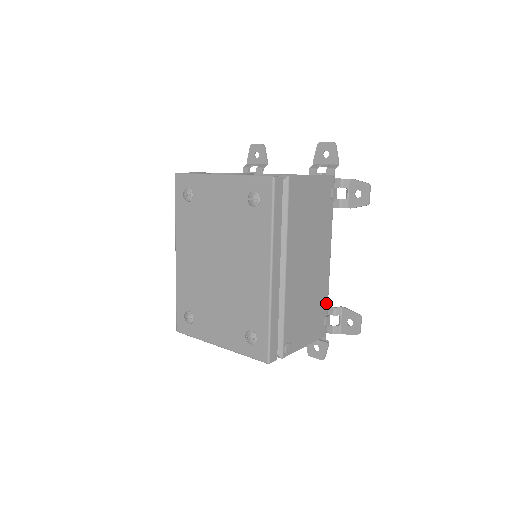
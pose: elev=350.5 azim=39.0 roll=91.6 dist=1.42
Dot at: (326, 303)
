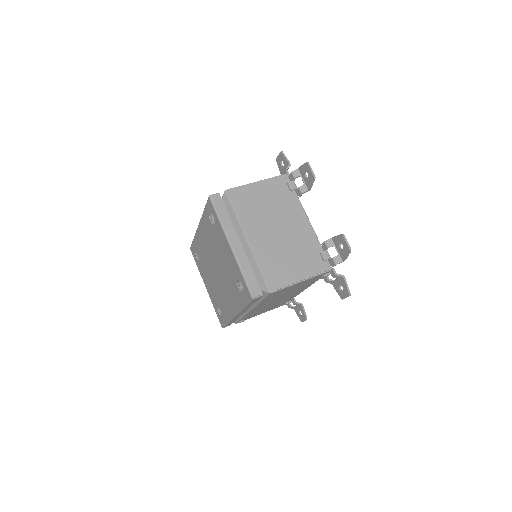
Dot at: (291, 299)
